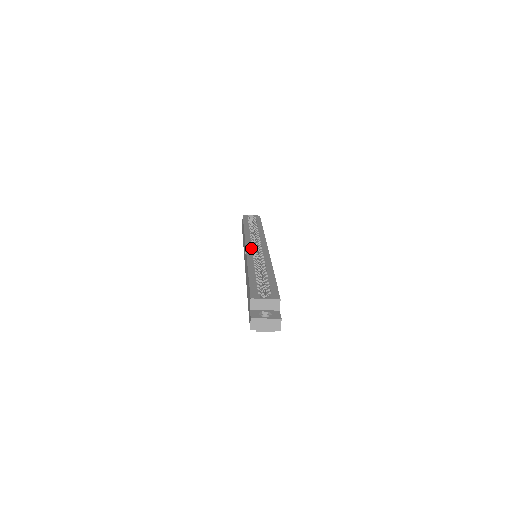
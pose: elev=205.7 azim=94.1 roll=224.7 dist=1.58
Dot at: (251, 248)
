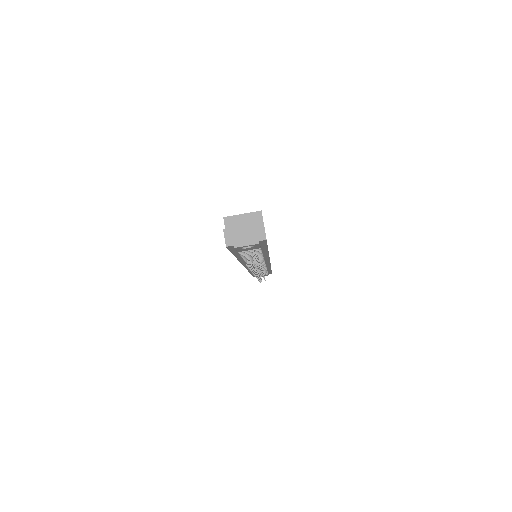
Dot at: occluded
